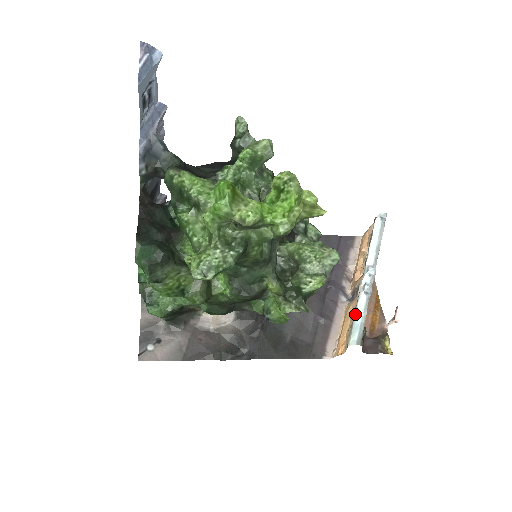
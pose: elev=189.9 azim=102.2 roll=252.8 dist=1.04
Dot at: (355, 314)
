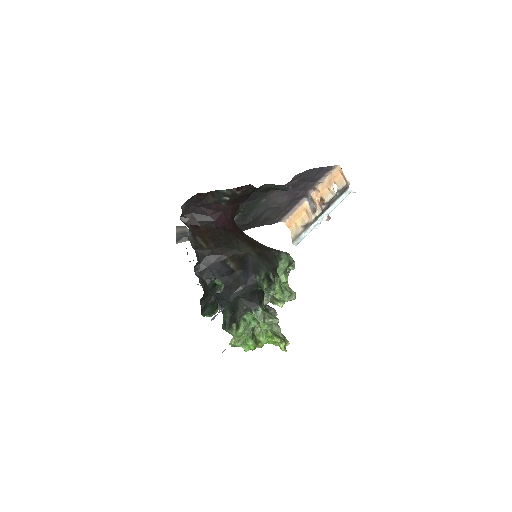
Dot at: (303, 233)
